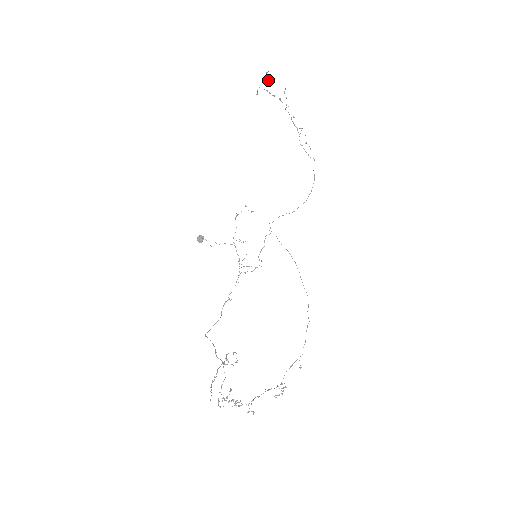
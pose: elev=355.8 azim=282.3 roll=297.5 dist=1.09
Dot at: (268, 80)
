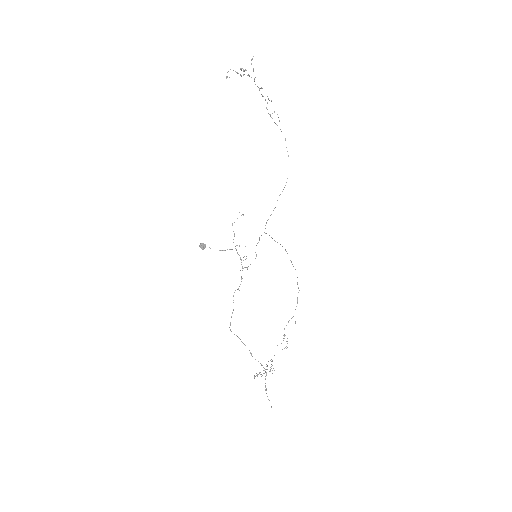
Dot at: (241, 68)
